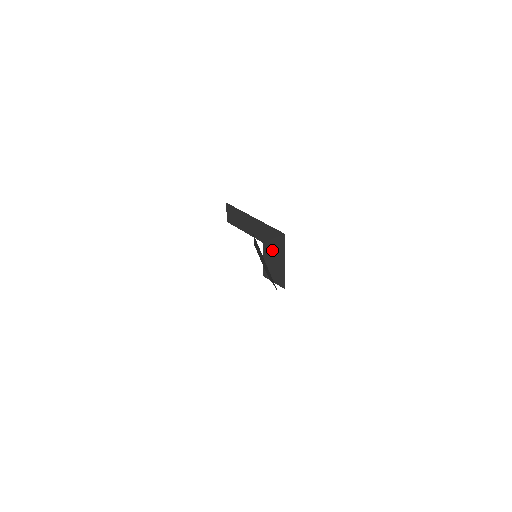
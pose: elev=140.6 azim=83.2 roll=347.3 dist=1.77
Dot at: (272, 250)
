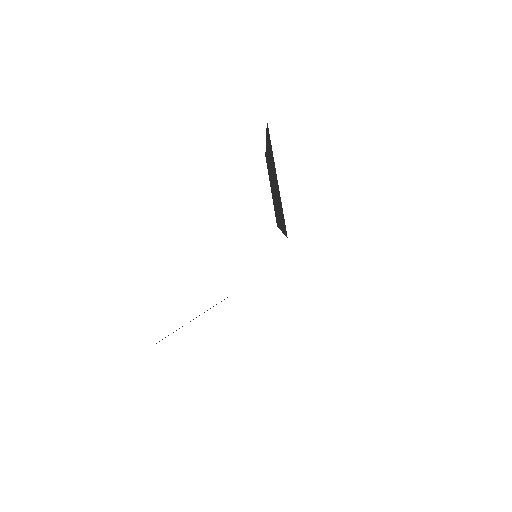
Dot at: occluded
